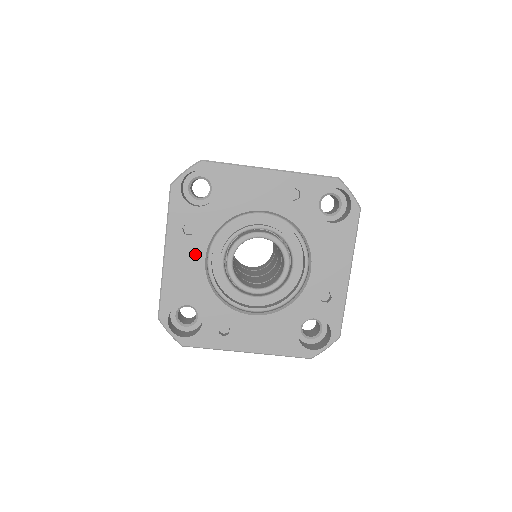
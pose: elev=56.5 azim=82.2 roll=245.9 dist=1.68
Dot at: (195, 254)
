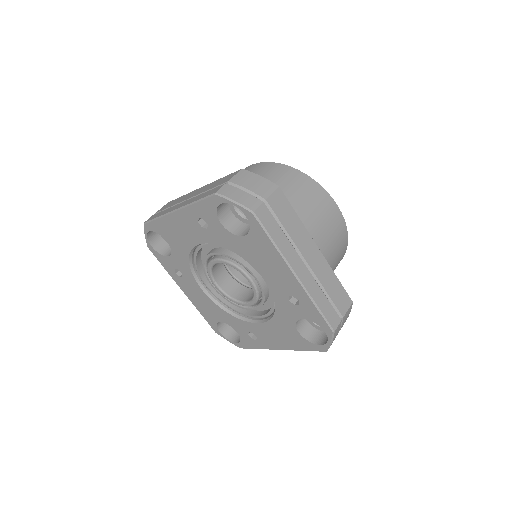
Dot at: (195, 288)
